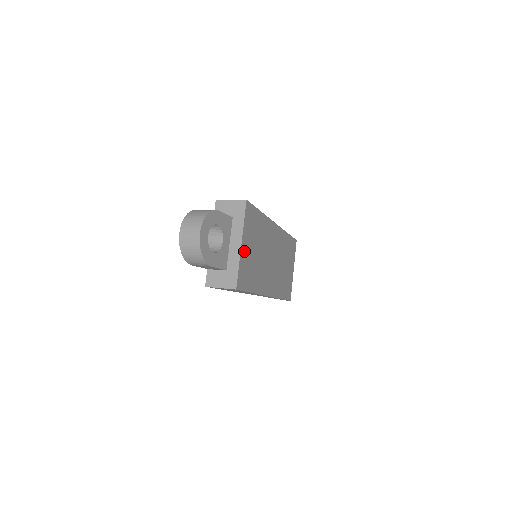
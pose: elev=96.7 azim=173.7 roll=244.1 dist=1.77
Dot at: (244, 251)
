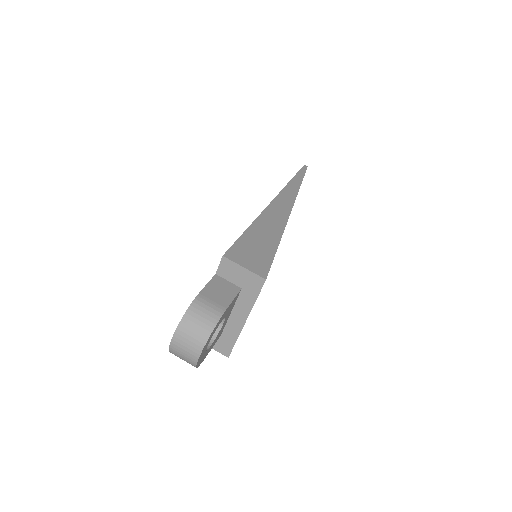
Dot at: occluded
